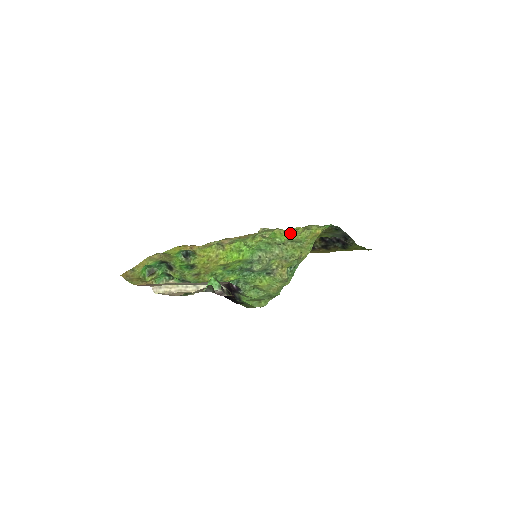
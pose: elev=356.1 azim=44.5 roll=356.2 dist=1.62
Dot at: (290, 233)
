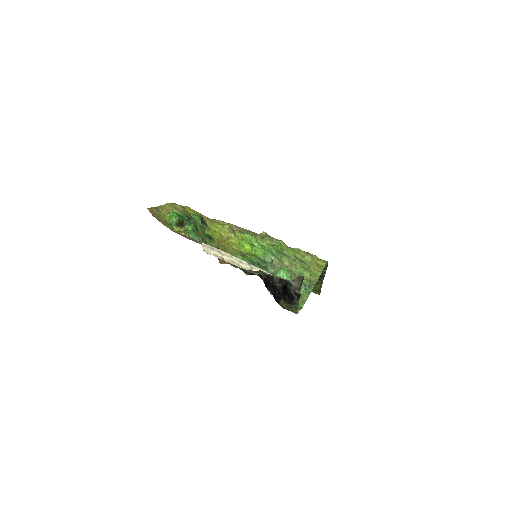
Dot at: (294, 251)
